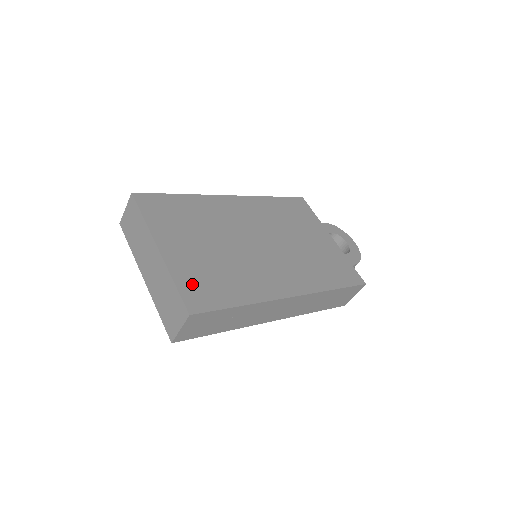
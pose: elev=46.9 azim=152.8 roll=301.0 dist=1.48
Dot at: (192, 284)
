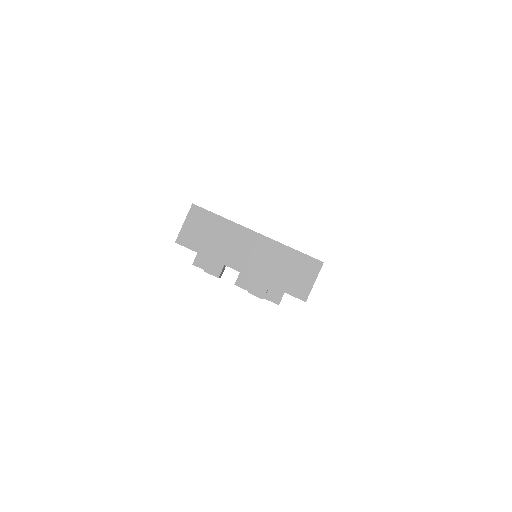
Dot at: occluded
